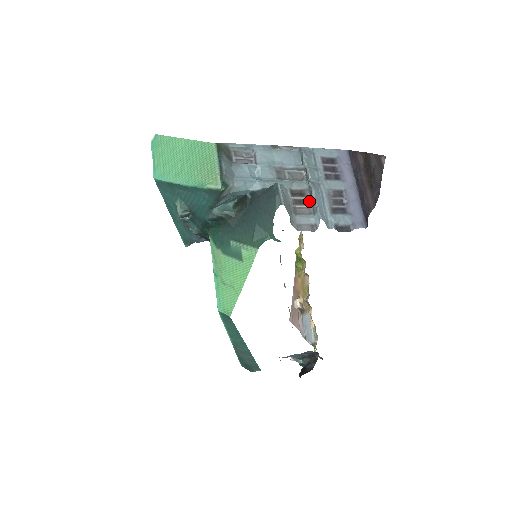
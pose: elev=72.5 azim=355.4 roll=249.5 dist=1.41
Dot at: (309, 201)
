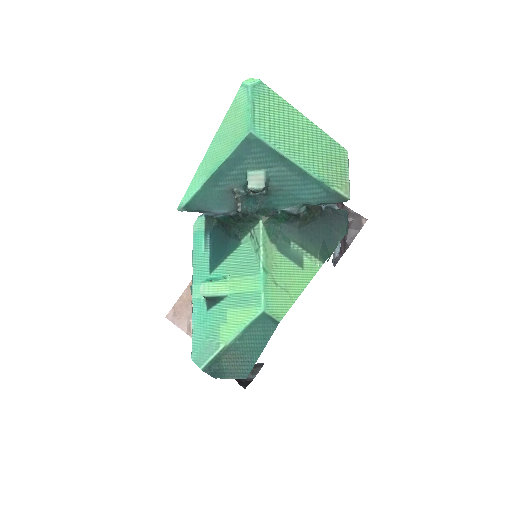
Dot at: occluded
